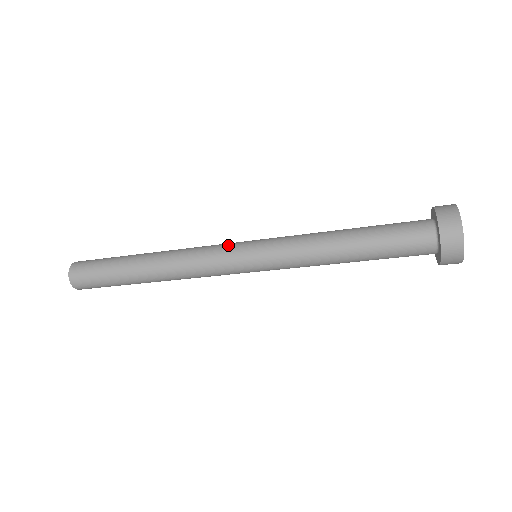
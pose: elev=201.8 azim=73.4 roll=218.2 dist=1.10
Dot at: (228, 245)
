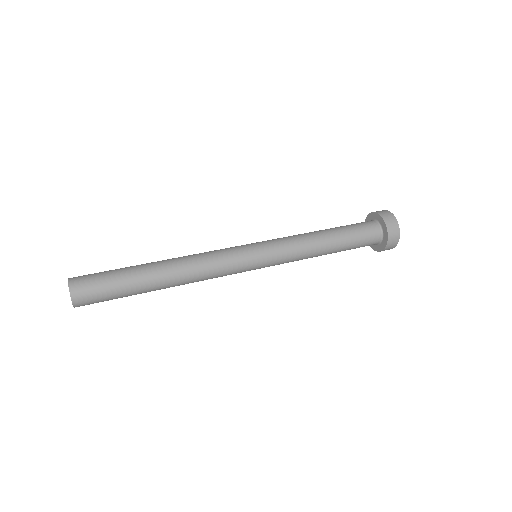
Dot at: (236, 248)
